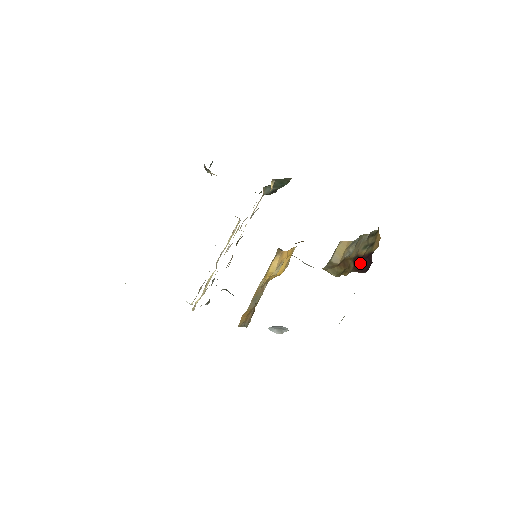
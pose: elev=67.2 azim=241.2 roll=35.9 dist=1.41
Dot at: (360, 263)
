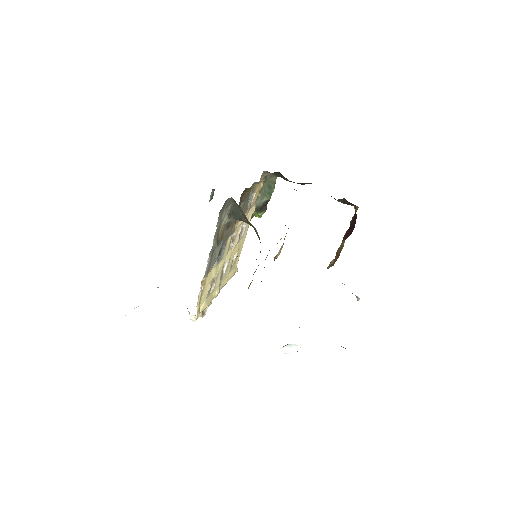
Dot at: (349, 232)
